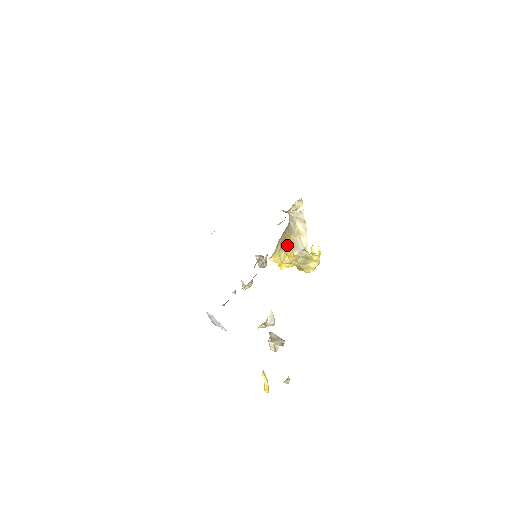
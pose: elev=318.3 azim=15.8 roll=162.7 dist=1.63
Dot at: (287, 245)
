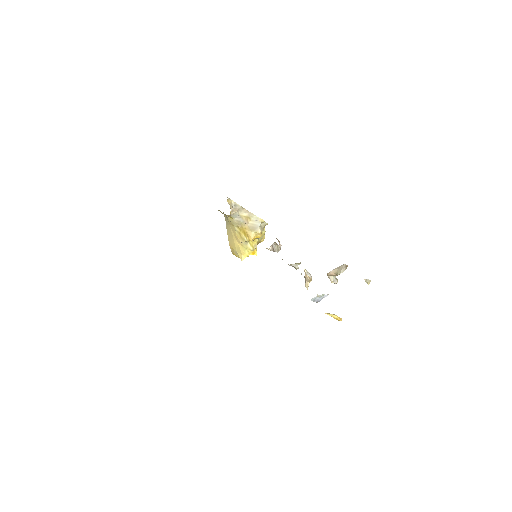
Dot at: (249, 234)
